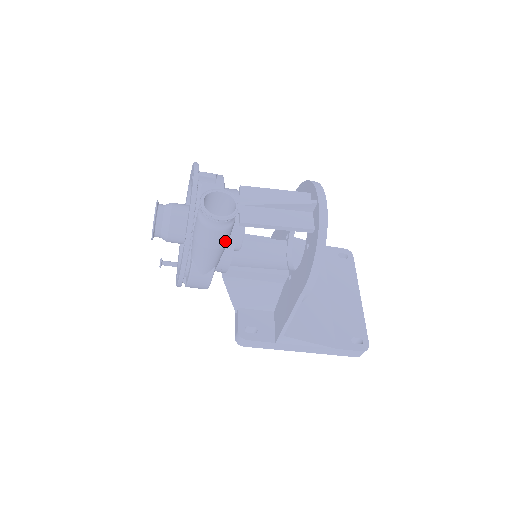
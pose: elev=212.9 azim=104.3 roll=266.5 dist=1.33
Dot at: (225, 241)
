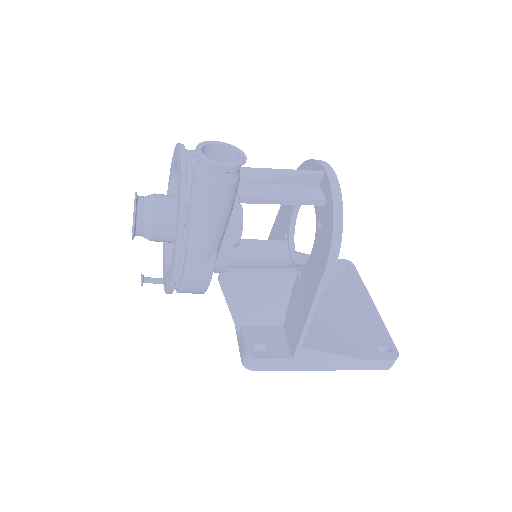
Dot at: (230, 206)
